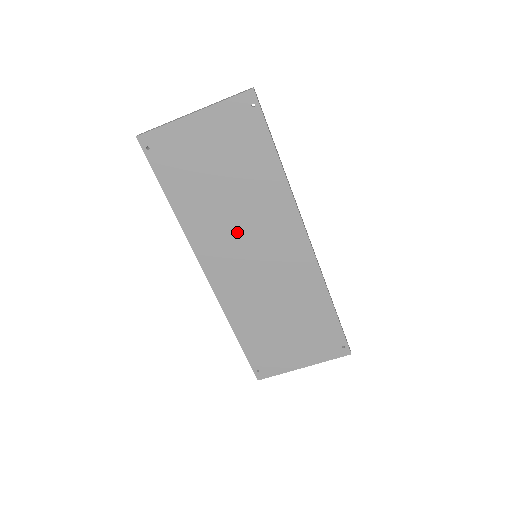
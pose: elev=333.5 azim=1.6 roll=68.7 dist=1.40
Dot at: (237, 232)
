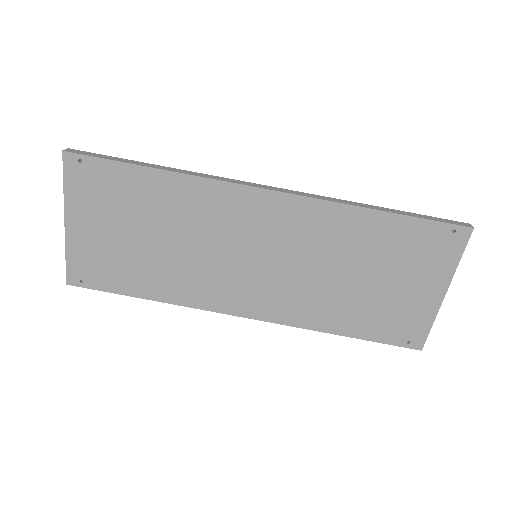
Dot at: (213, 258)
